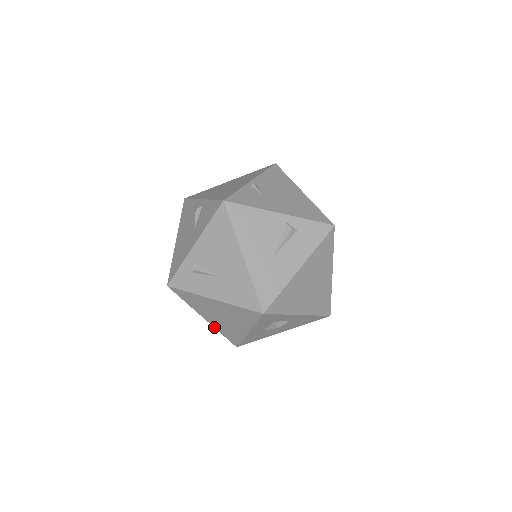
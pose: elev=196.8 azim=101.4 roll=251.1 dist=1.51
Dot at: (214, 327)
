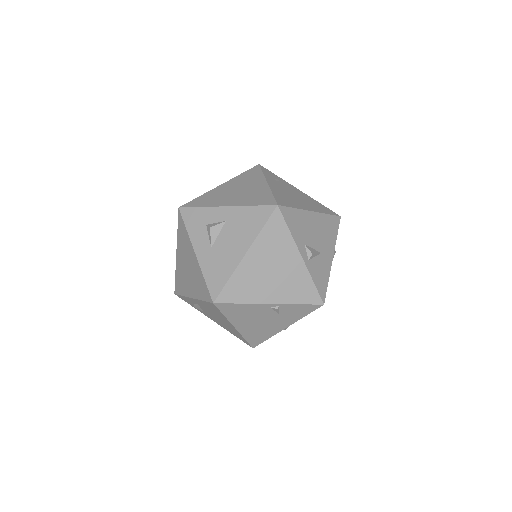
Dot at: (198, 299)
